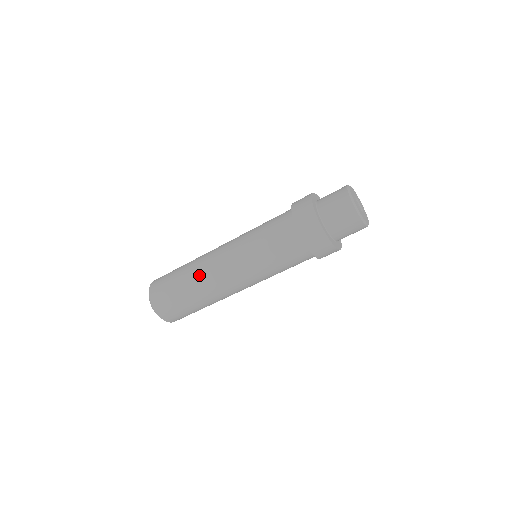
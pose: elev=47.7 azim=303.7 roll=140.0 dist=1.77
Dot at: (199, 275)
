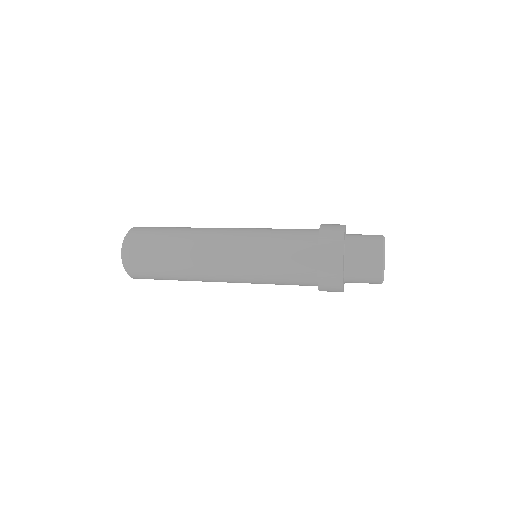
Dot at: (190, 252)
